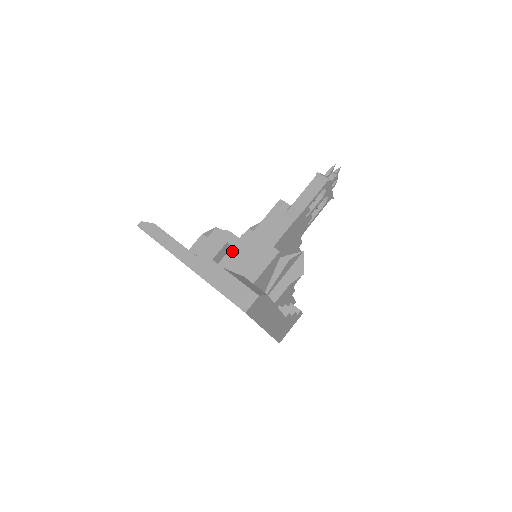
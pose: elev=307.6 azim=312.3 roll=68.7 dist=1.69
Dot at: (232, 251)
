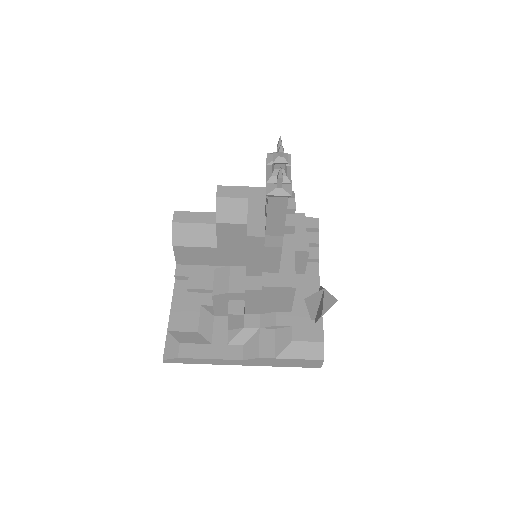
Dot at: (248, 302)
